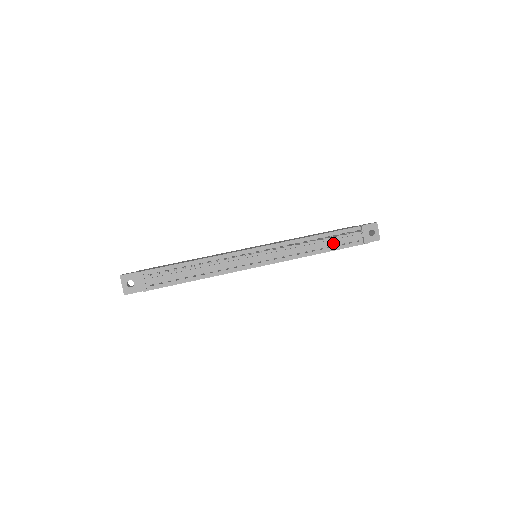
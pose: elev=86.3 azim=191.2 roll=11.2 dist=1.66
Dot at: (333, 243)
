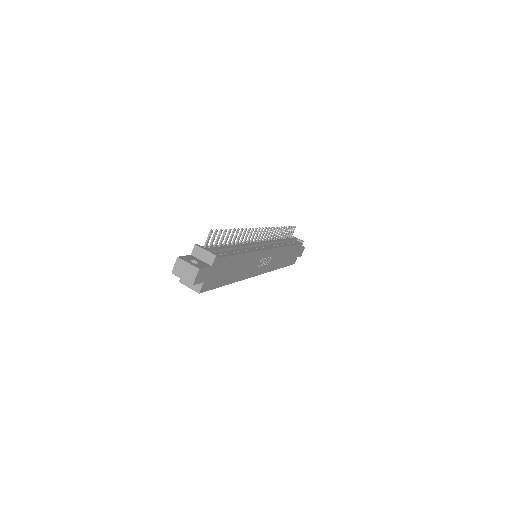
Dot at: (288, 242)
